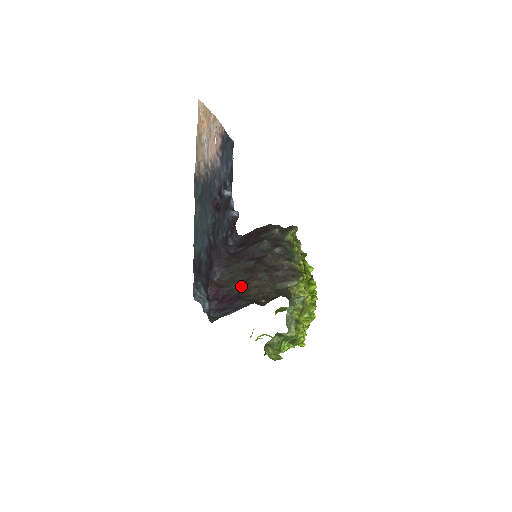
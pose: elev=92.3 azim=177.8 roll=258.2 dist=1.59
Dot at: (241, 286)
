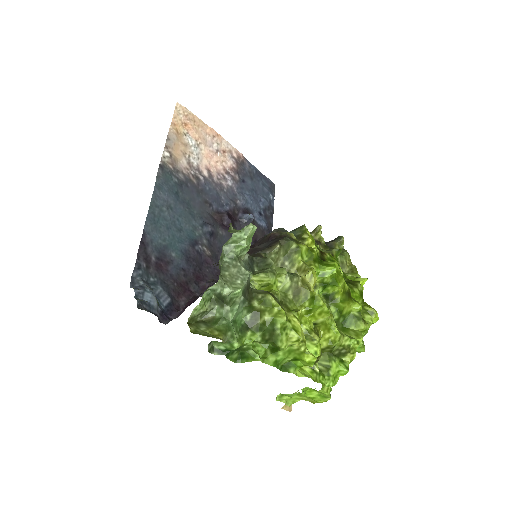
Dot at: occluded
